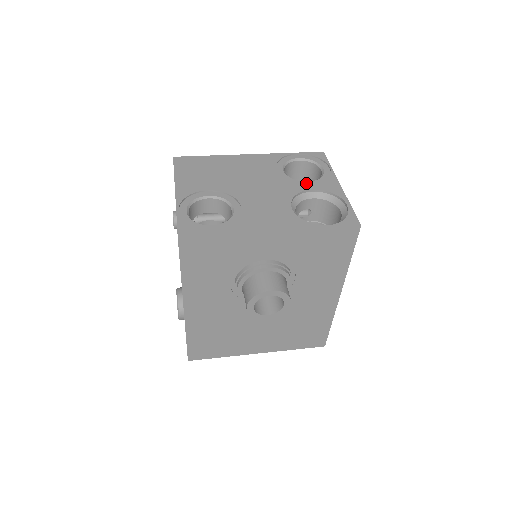
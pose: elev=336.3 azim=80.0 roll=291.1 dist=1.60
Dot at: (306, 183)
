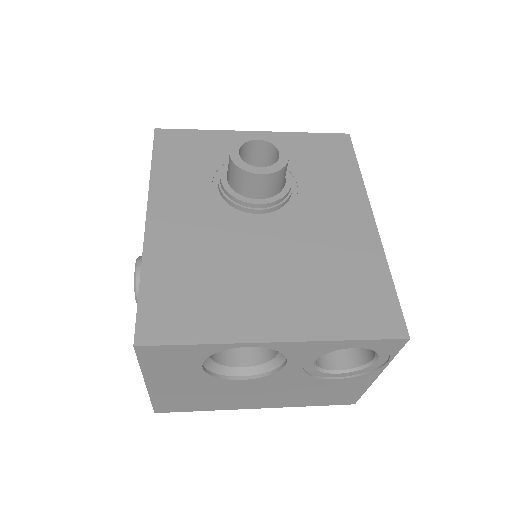
Dot at: occluded
